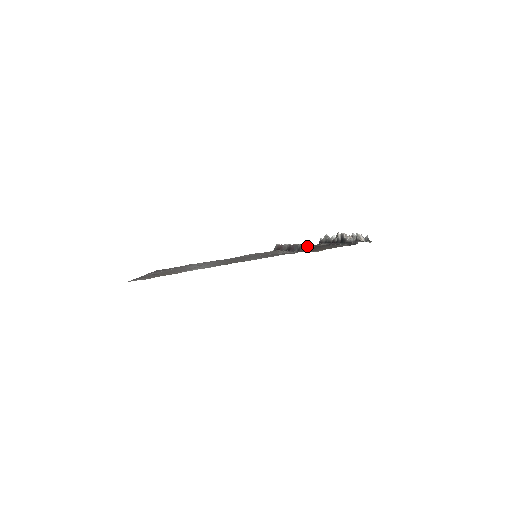
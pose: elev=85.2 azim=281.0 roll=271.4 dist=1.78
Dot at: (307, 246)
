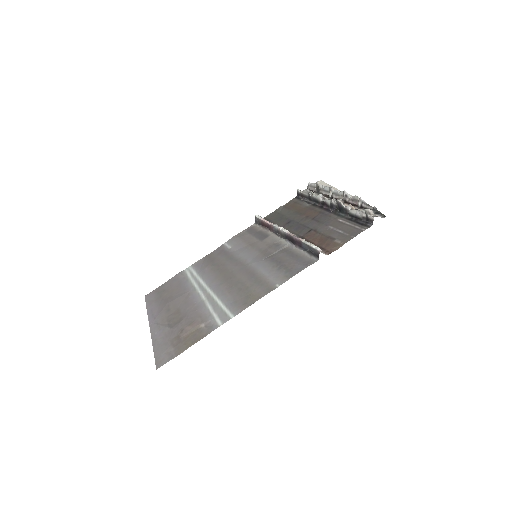
Dot at: (289, 206)
